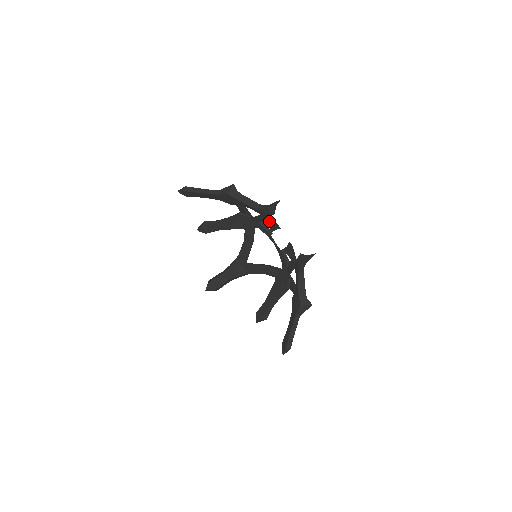
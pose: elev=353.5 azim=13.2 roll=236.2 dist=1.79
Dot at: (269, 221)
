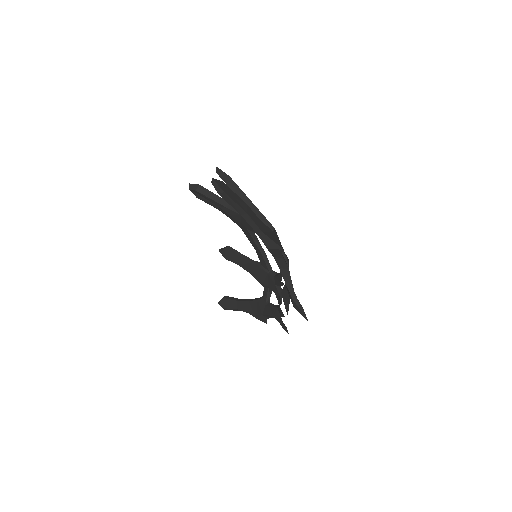
Dot at: (287, 290)
